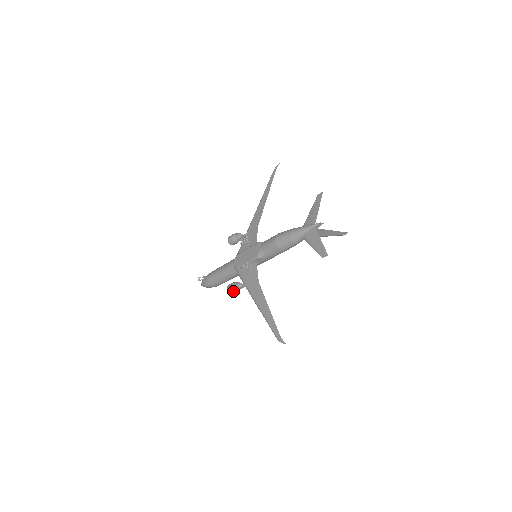
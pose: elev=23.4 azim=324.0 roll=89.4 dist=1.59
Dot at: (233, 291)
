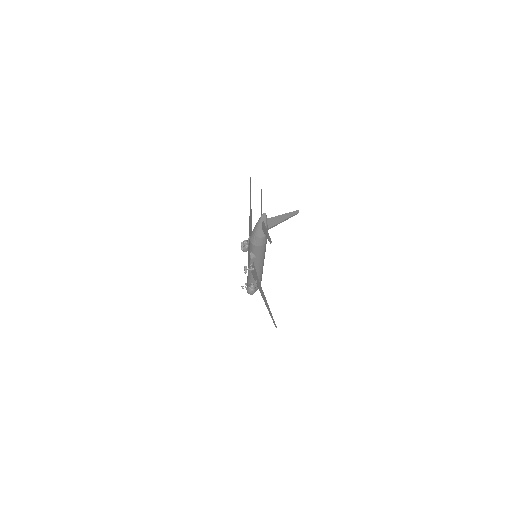
Dot at: (250, 292)
